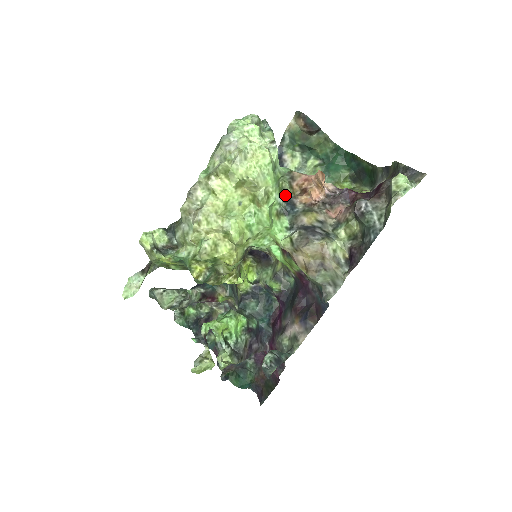
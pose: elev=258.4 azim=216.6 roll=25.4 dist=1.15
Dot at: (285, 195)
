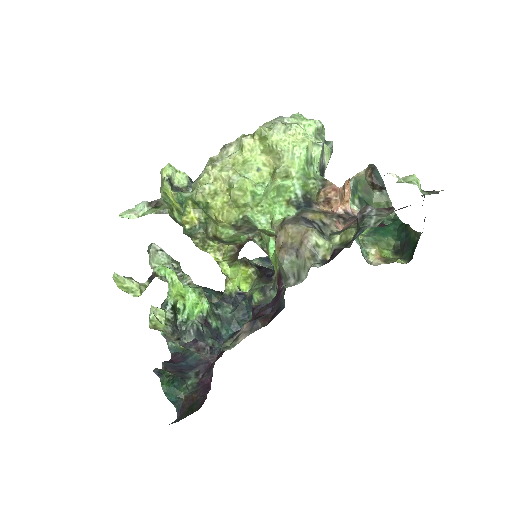
Dot at: (309, 198)
